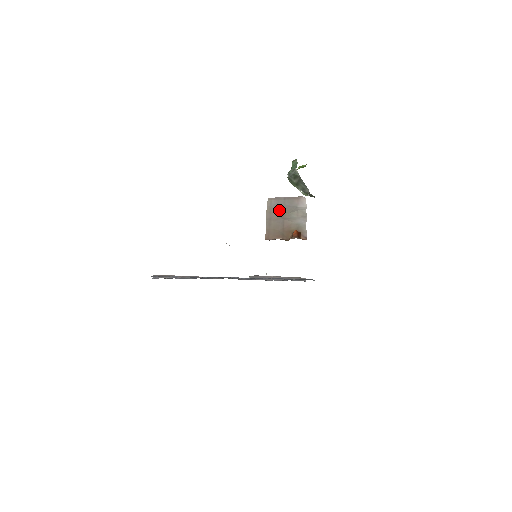
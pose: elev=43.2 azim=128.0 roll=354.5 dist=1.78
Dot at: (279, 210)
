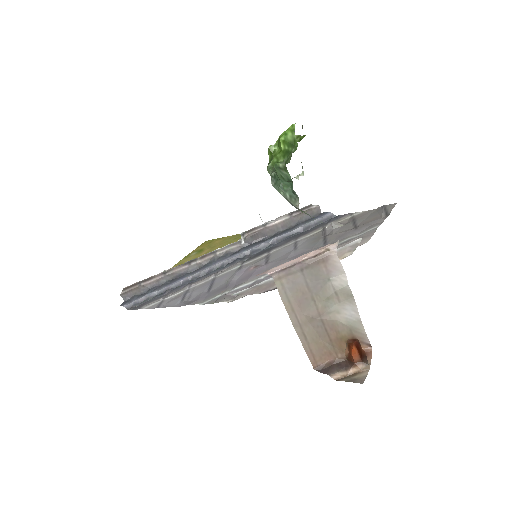
Dot at: (305, 300)
